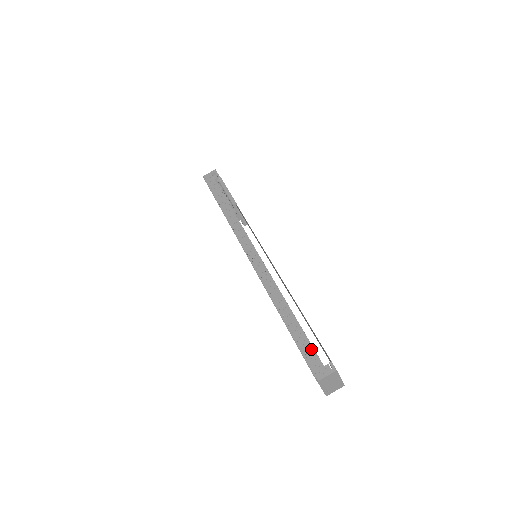
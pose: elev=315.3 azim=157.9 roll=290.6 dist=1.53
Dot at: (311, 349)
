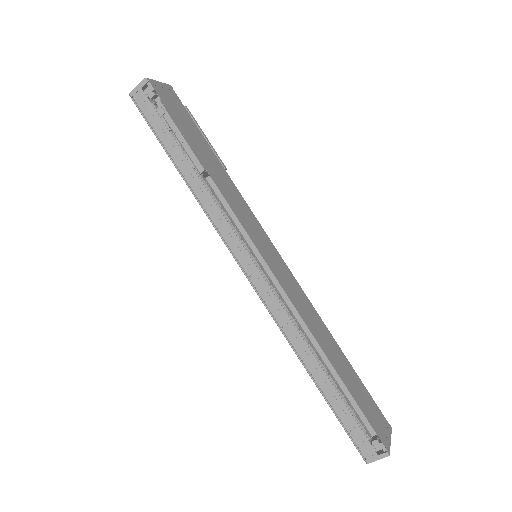
Dot at: (356, 427)
